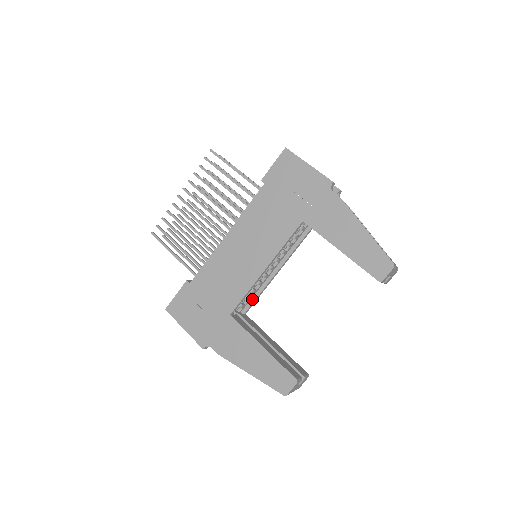
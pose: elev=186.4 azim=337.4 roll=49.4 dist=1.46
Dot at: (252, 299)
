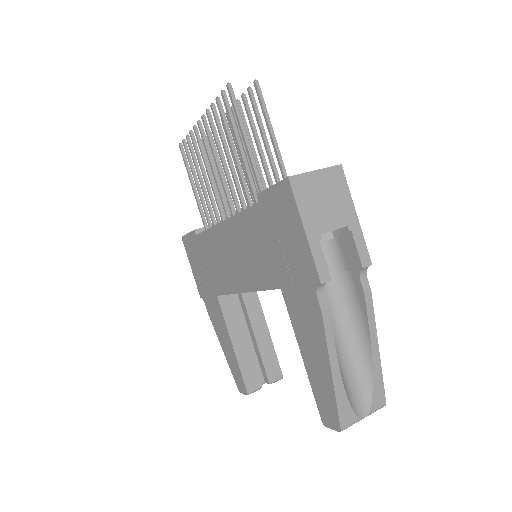
Dot at: occluded
